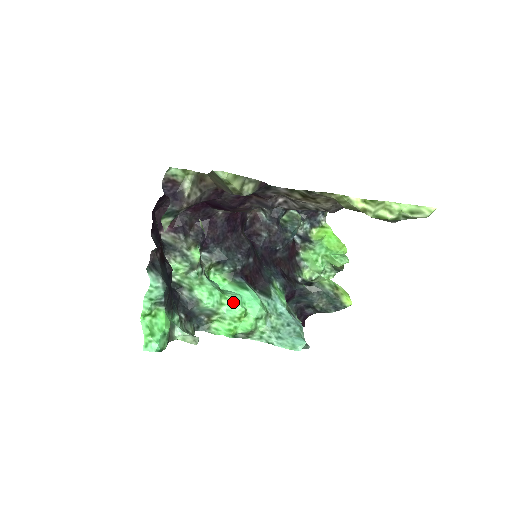
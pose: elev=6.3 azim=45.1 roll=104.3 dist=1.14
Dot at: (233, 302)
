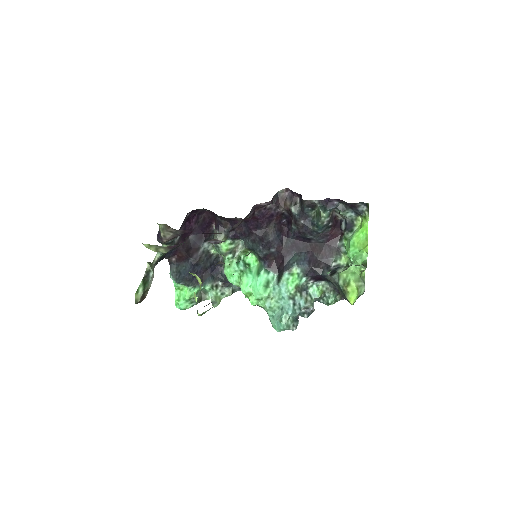
Dot at: (242, 284)
